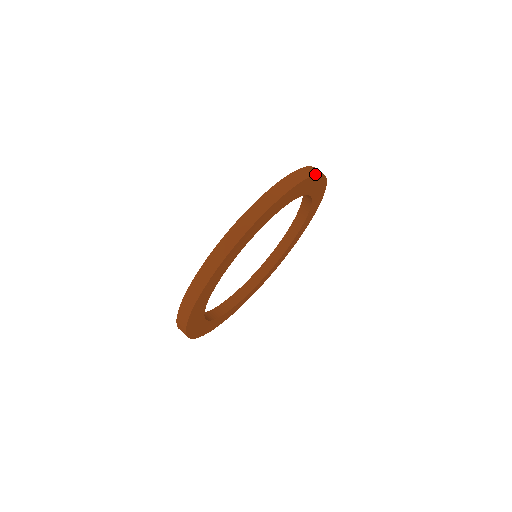
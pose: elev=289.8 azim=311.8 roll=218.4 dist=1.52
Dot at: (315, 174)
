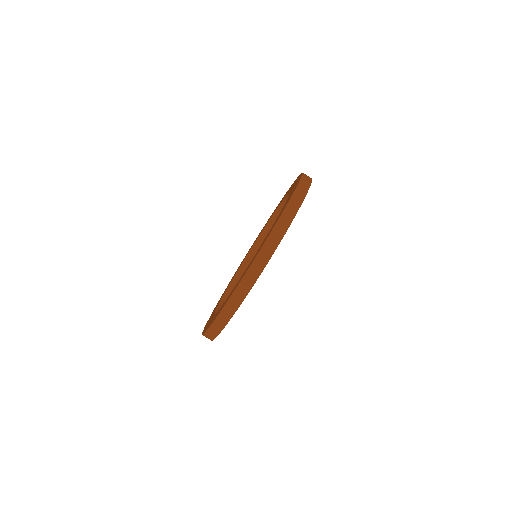
Dot at: occluded
